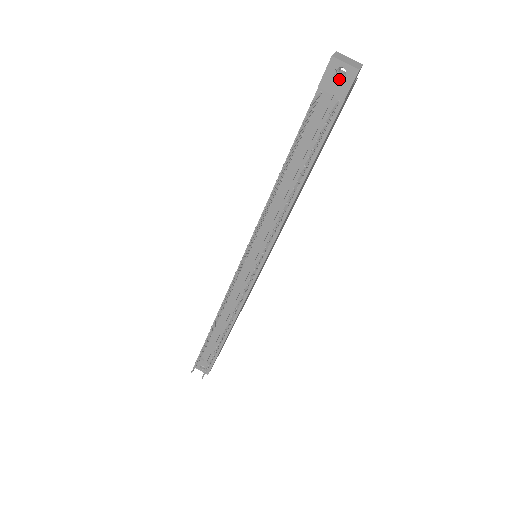
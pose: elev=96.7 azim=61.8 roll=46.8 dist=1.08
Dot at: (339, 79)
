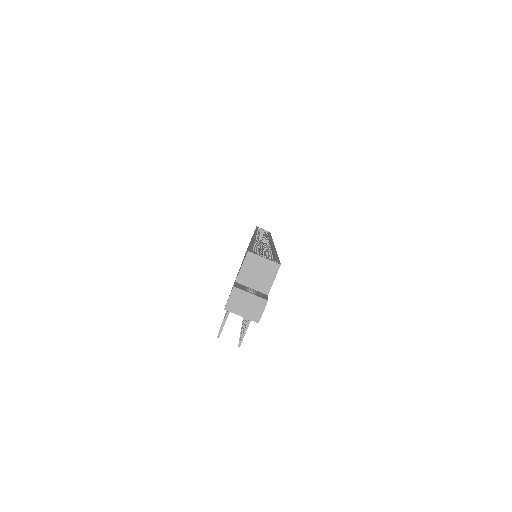
Dot at: occluded
